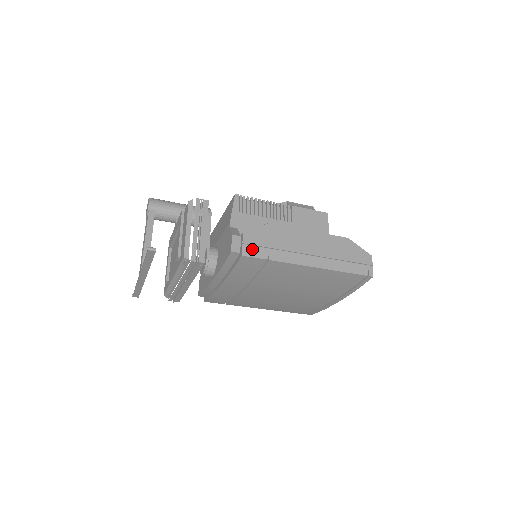
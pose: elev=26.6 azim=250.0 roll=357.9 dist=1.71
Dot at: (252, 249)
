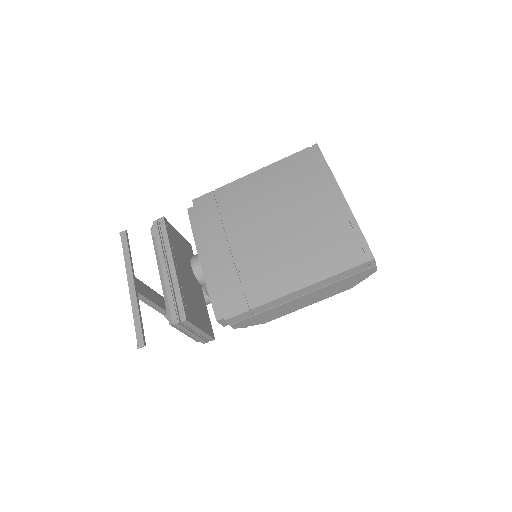
Dot at: occluded
